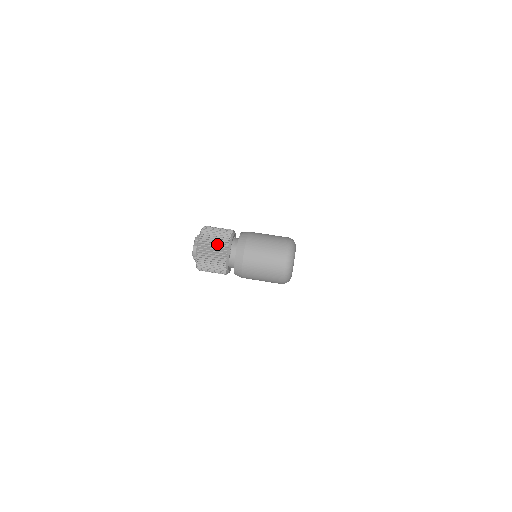
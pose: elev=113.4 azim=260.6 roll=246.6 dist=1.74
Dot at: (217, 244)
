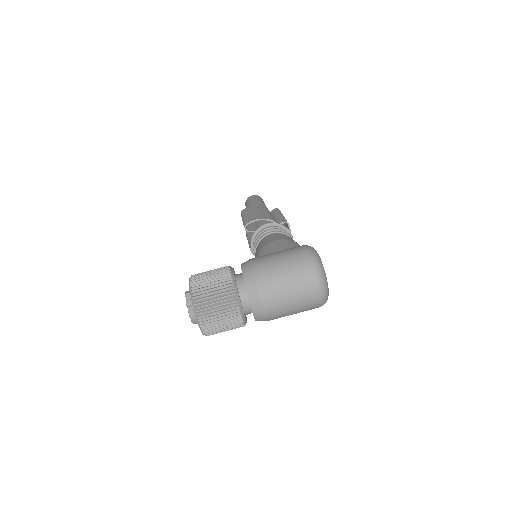
Dot at: (221, 305)
